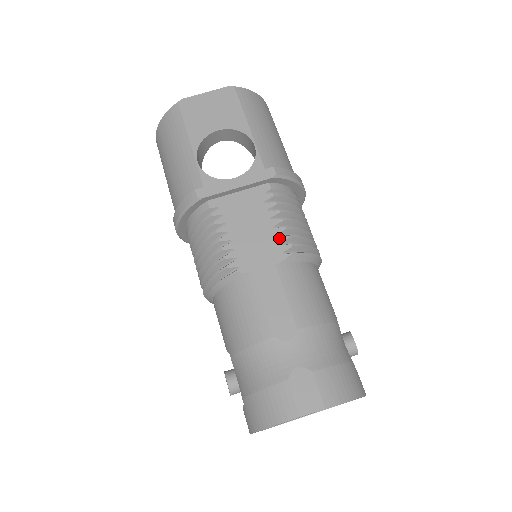
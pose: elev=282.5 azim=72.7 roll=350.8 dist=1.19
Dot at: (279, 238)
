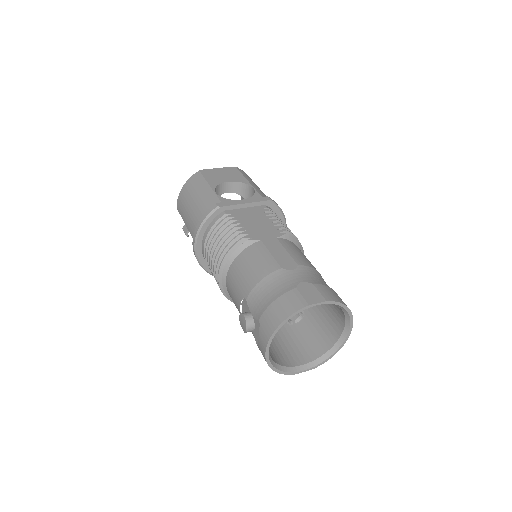
Dot at: (276, 227)
